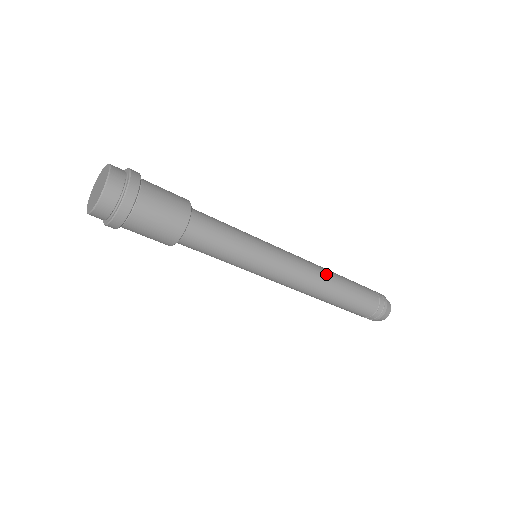
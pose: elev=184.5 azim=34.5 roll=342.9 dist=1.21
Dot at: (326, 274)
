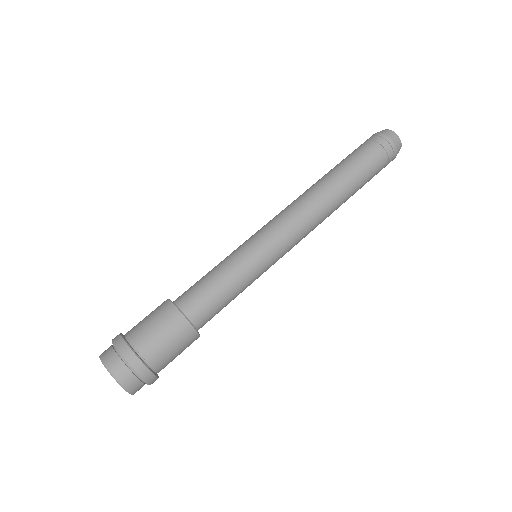
Dot at: (320, 197)
